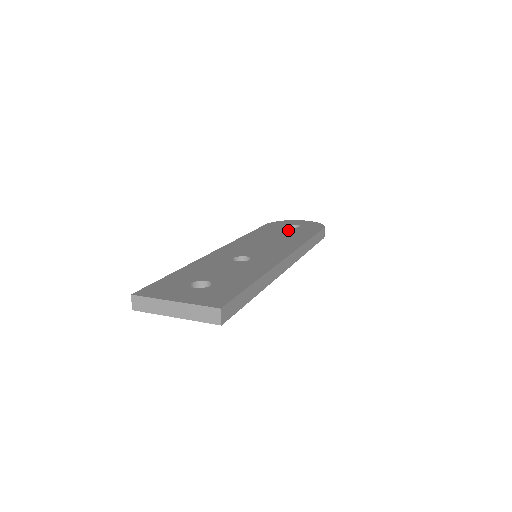
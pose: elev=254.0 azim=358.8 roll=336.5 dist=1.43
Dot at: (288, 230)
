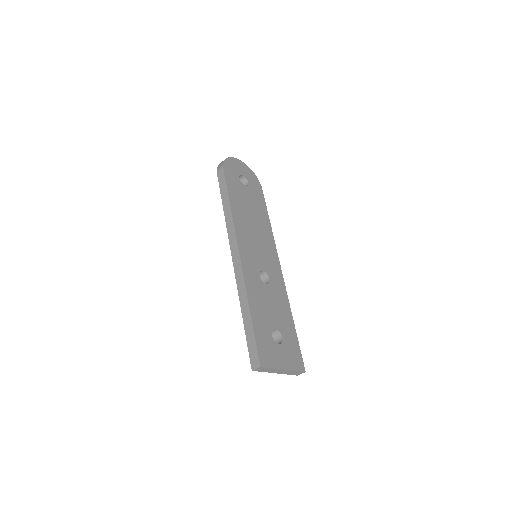
Dot at: (248, 195)
